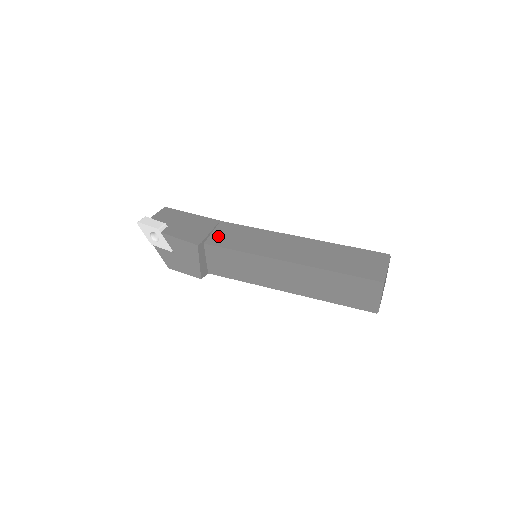
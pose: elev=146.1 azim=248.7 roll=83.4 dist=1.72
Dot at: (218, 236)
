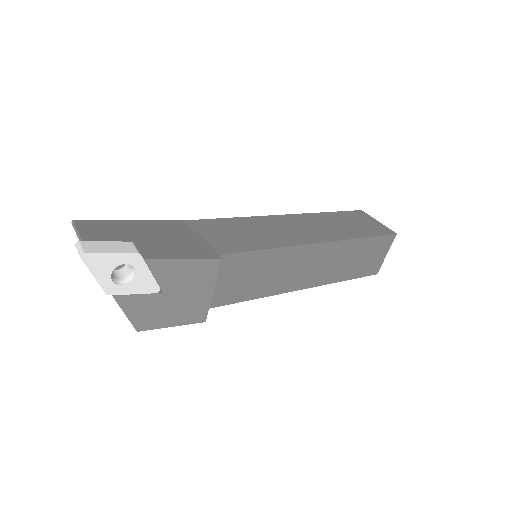
Dot at: (216, 240)
